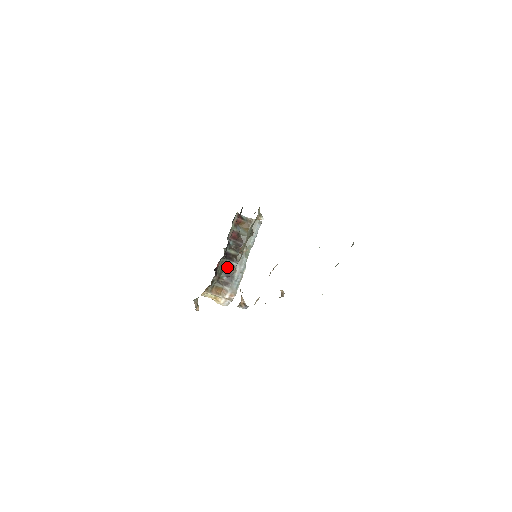
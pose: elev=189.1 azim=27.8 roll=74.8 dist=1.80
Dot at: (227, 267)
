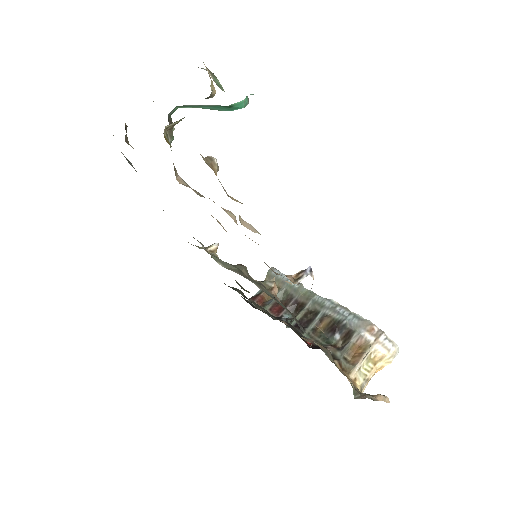
Dot at: (322, 330)
